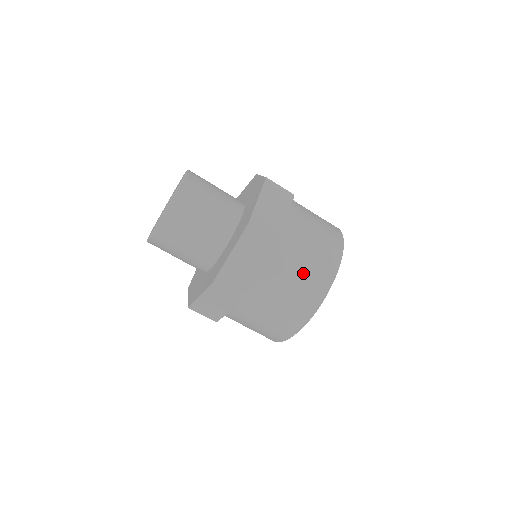
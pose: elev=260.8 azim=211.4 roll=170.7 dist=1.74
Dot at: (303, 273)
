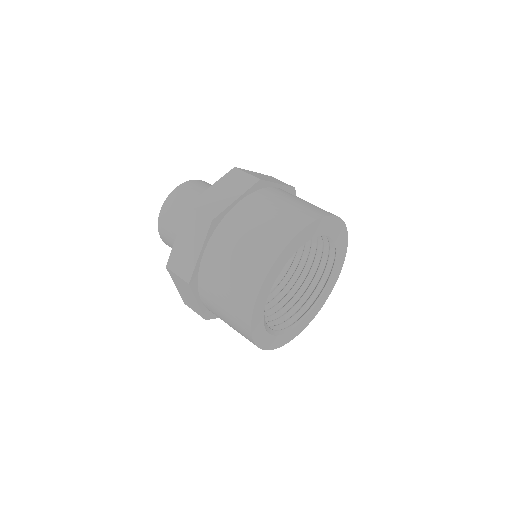
Dot at: (281, 209)
